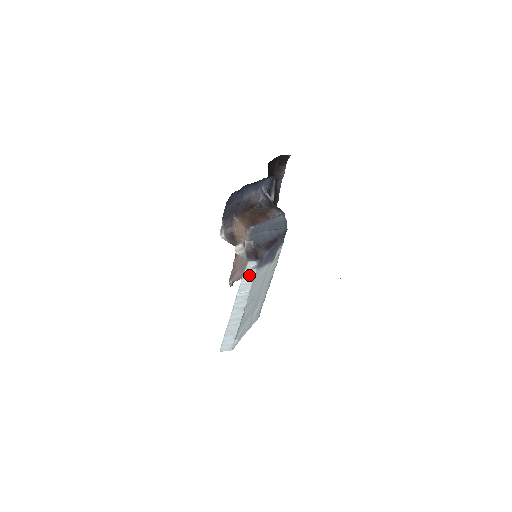
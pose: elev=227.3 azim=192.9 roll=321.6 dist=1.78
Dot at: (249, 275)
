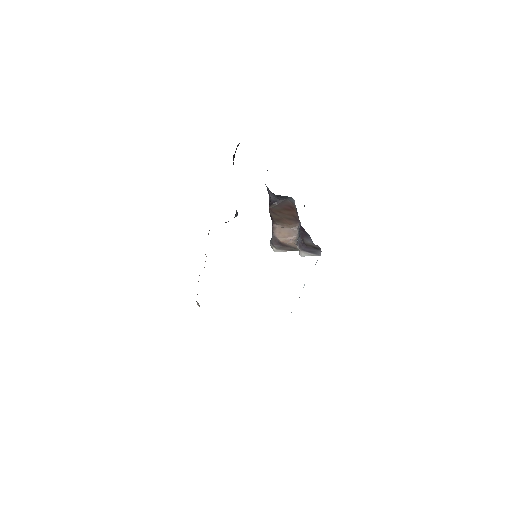
Dot at: occluded
